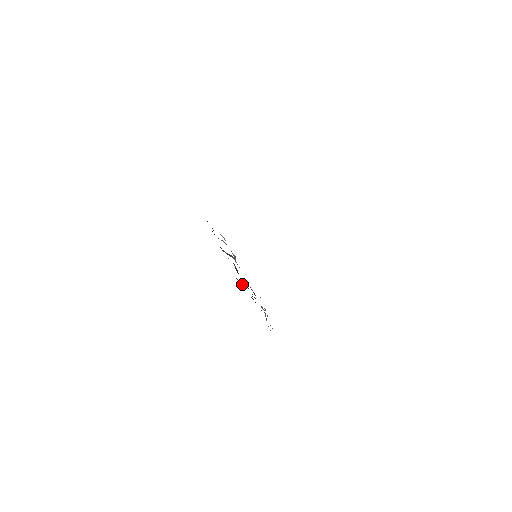
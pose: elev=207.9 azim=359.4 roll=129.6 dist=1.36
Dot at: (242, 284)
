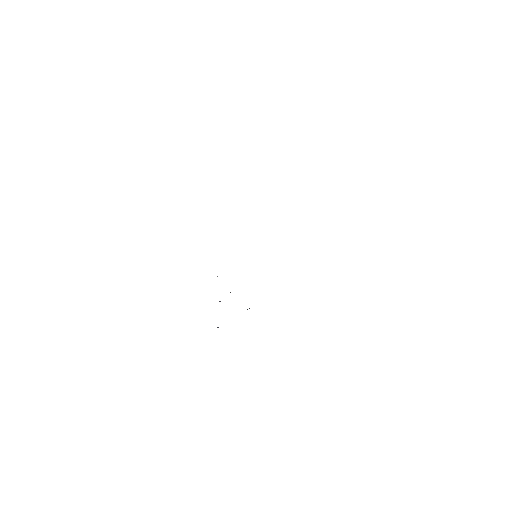
Dot at: occluded
